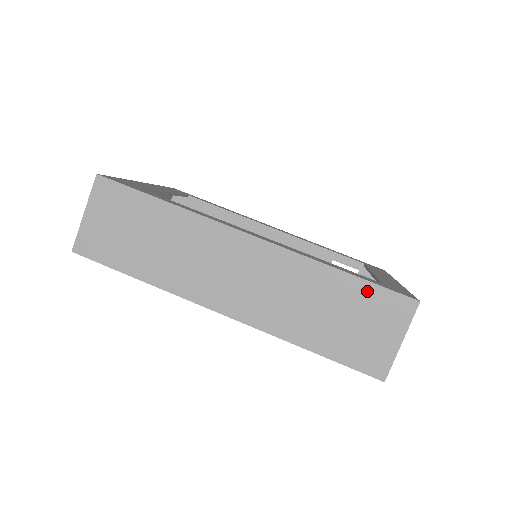
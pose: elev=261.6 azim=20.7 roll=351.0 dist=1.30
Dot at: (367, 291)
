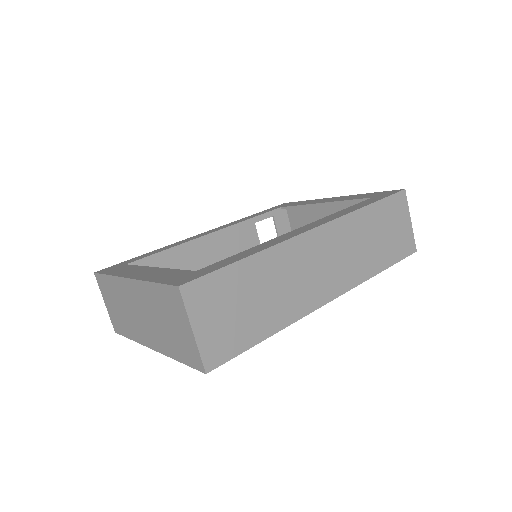
Dot at: (384, 206)
